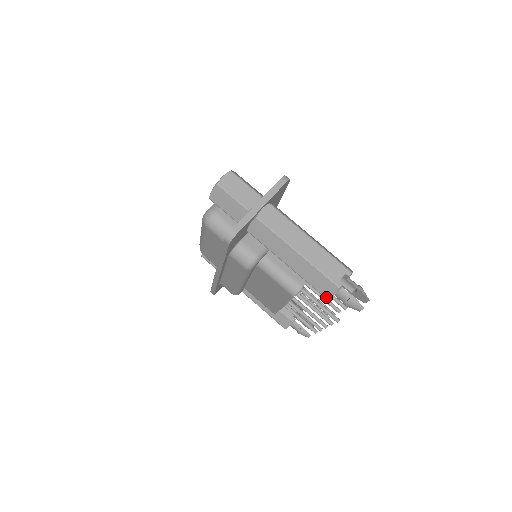
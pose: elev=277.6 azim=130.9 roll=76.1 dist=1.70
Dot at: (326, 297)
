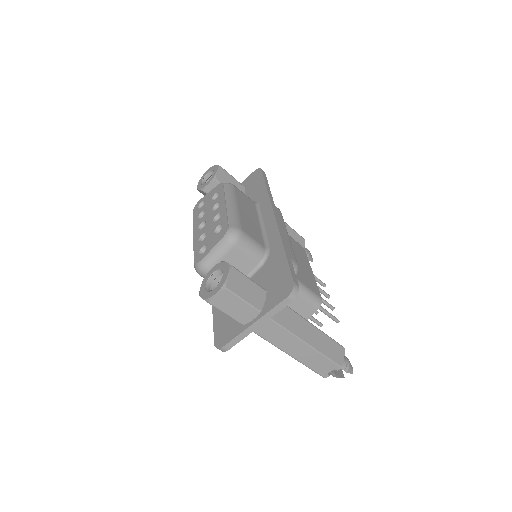
Dot at: occluded
